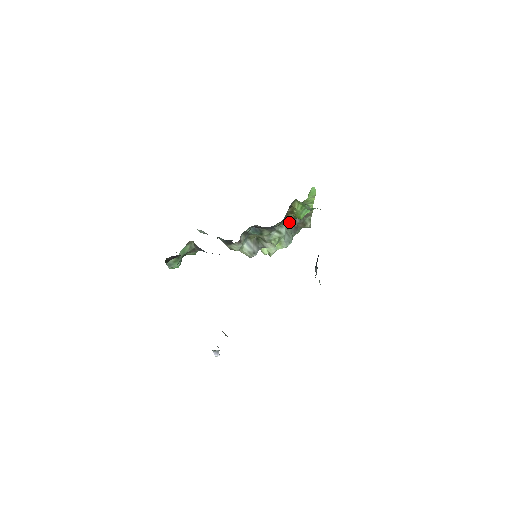
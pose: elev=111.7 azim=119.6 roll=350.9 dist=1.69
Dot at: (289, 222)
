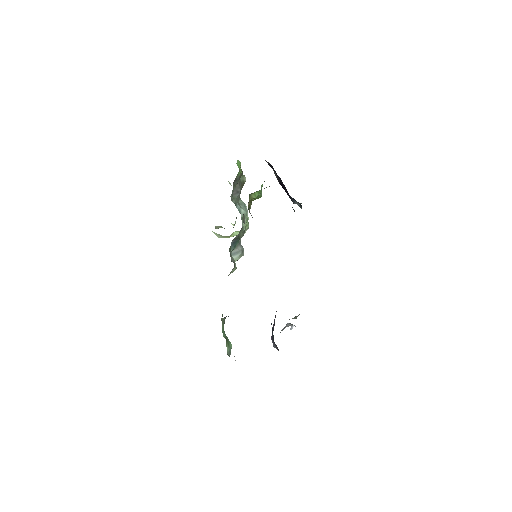
Dot at: occluded
